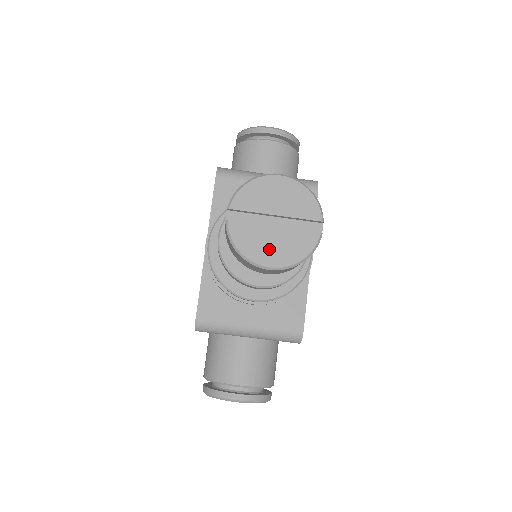
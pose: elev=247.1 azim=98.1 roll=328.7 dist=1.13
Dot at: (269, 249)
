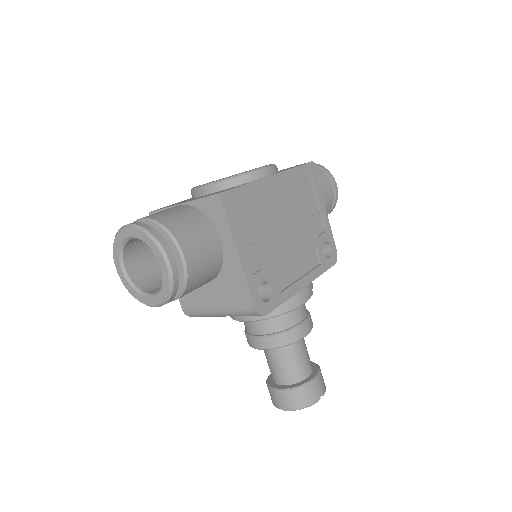
Dot at: occluded
